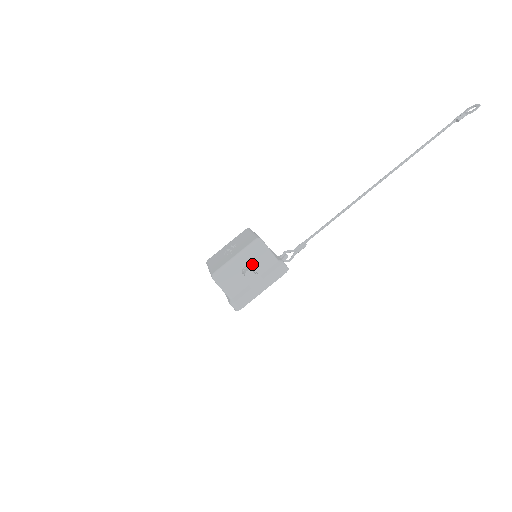
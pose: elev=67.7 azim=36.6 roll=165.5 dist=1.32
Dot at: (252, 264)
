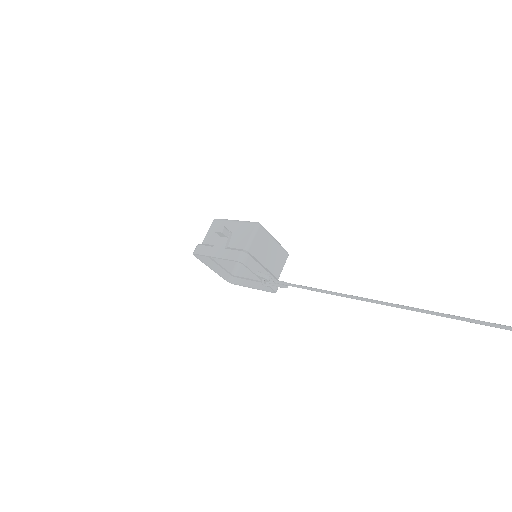
Dot at: (235, 234)
